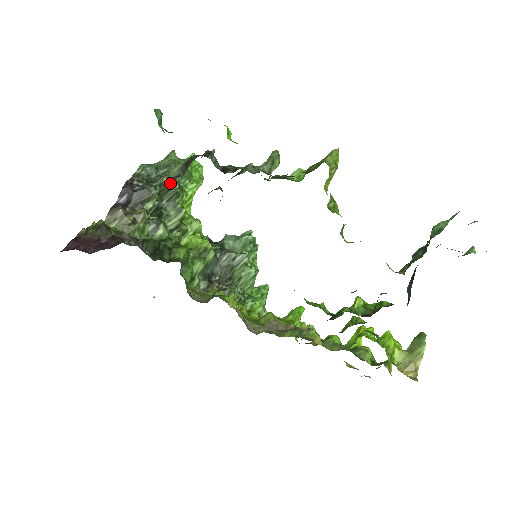
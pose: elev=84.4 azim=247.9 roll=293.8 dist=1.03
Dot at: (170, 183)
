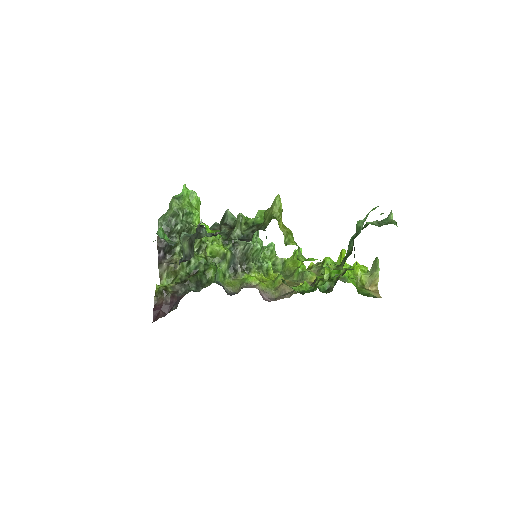
Dot at: (182, 228)
